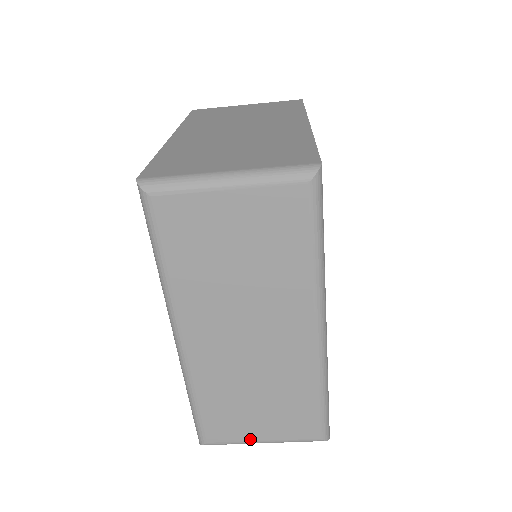
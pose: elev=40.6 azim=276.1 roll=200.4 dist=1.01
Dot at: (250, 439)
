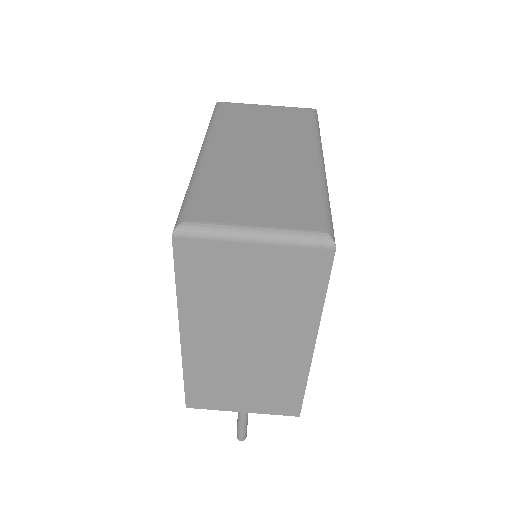
Dot at: (240, 222)
